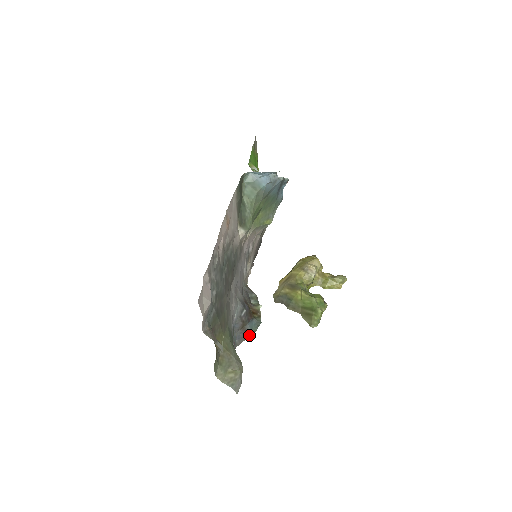
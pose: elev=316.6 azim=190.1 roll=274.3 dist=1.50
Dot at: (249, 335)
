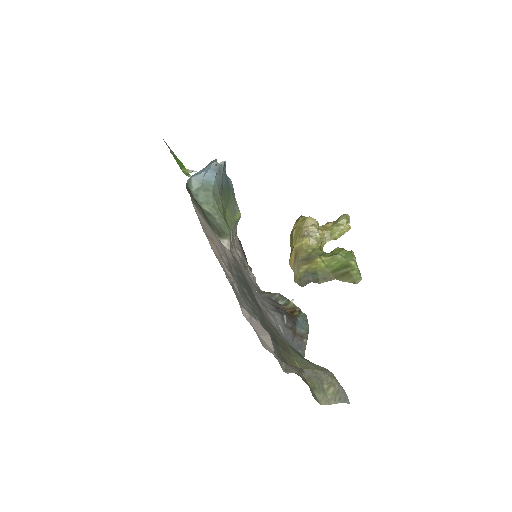
Dot at: (306, 337)
